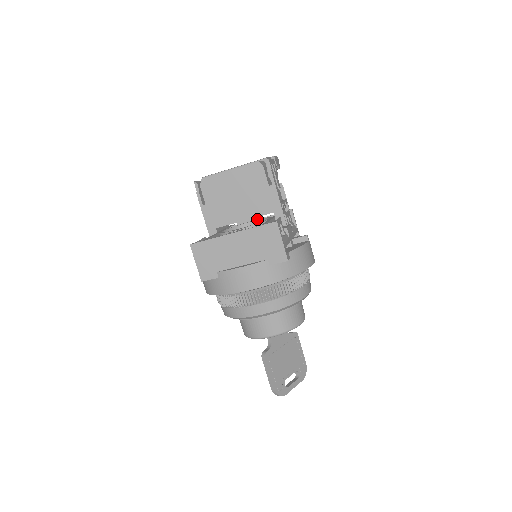
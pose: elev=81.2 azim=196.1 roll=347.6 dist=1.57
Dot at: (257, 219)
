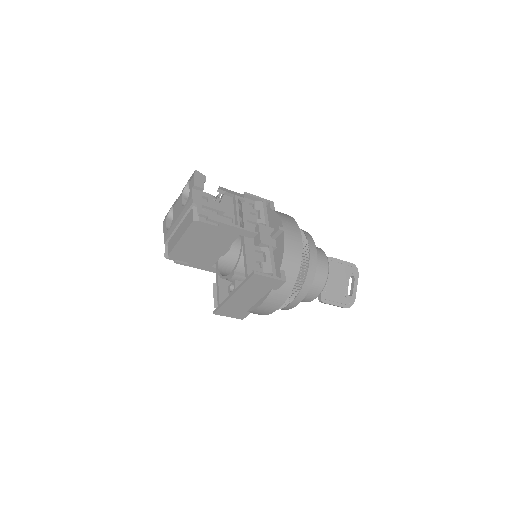
Dot at: occluded
